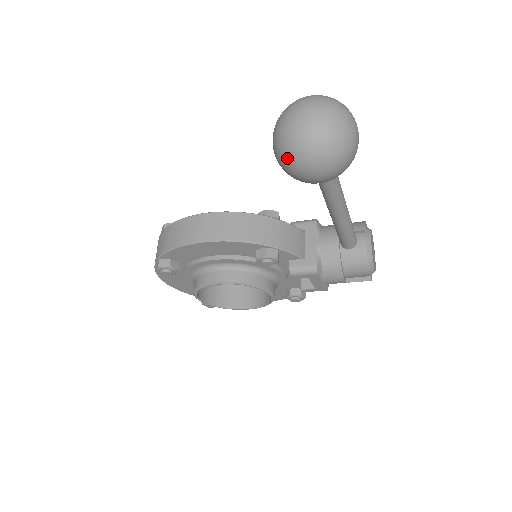
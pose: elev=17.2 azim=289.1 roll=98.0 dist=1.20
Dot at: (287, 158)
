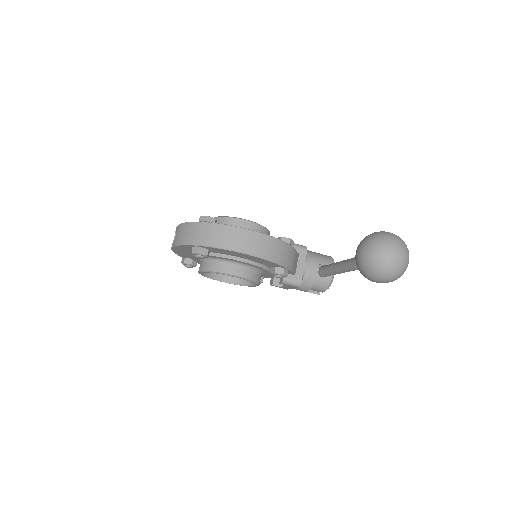
Dot at: (373, 271)
